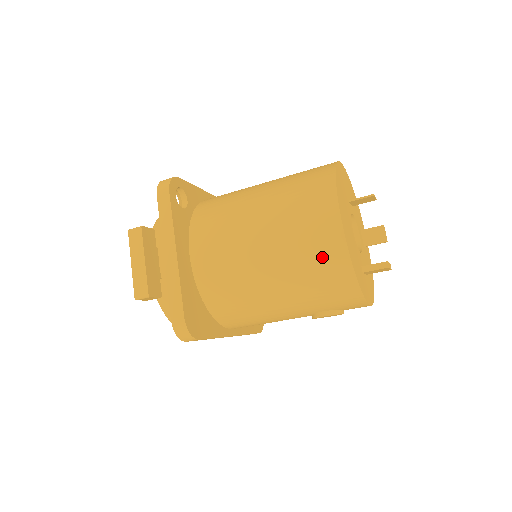
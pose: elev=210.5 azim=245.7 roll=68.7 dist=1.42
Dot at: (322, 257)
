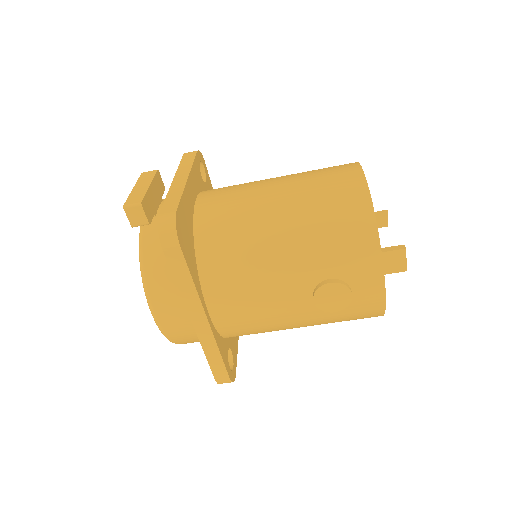
Dot at: (340, 194)
